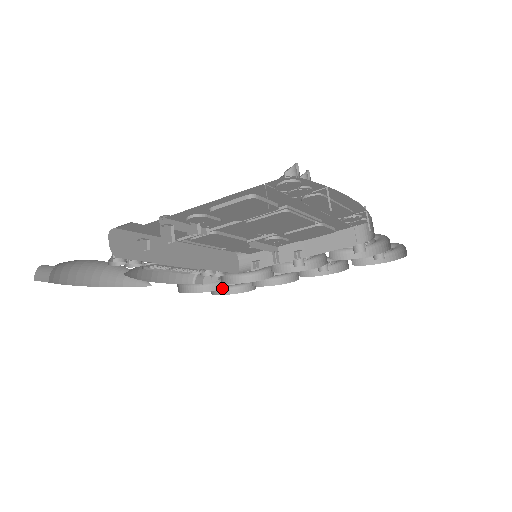
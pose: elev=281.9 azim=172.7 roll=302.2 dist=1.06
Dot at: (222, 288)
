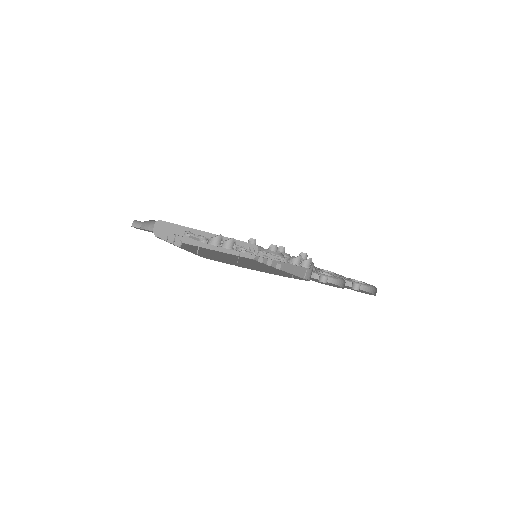
Dot at: occluded
